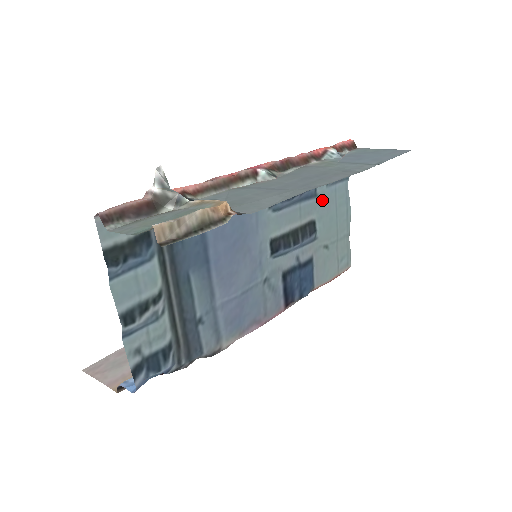
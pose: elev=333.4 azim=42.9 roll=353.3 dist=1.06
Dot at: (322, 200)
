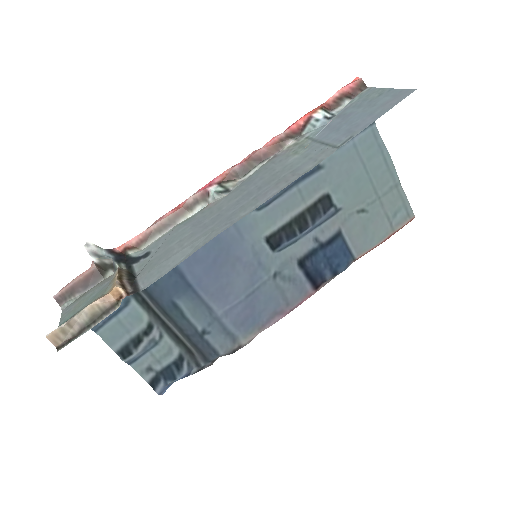
Dot at: (334, 167)
